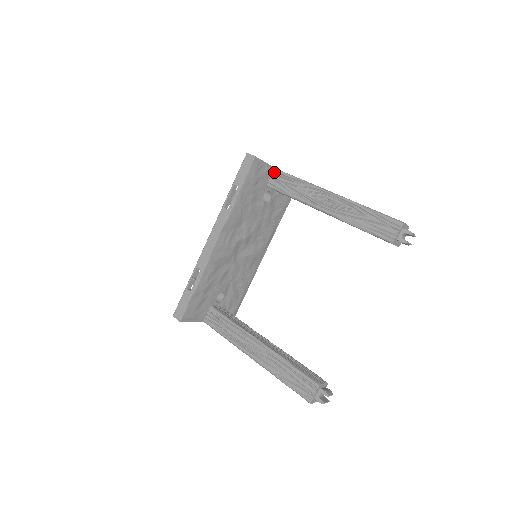
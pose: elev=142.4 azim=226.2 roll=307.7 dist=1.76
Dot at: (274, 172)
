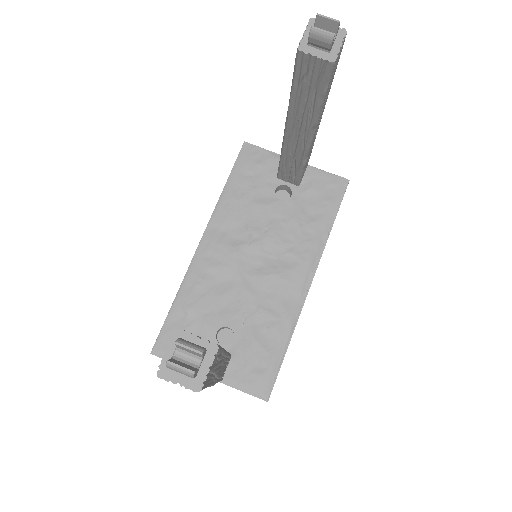
Dot at: occluded
